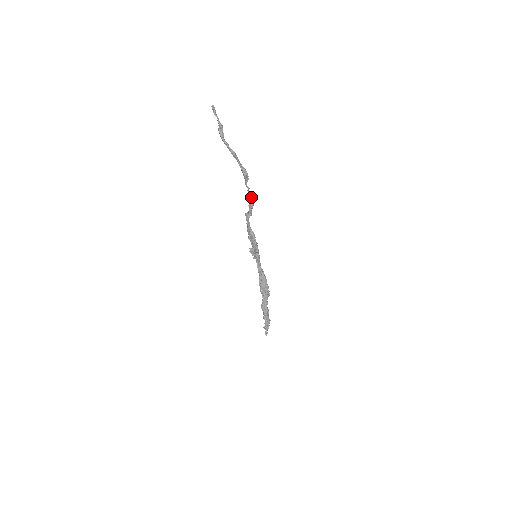
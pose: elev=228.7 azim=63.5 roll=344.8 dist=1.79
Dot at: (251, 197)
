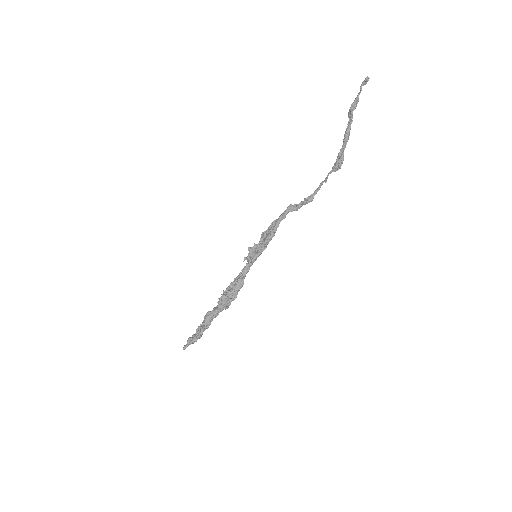
Dot at: occluded
